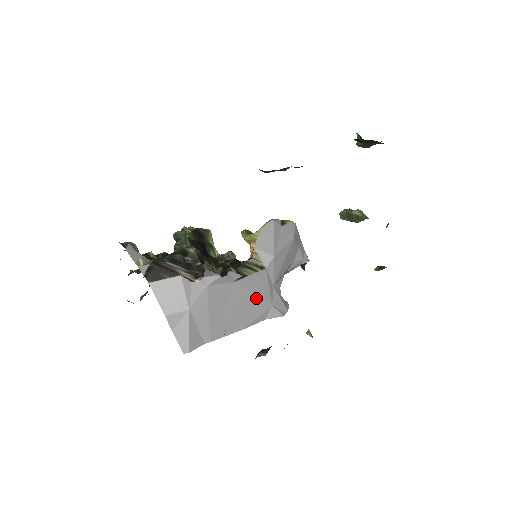
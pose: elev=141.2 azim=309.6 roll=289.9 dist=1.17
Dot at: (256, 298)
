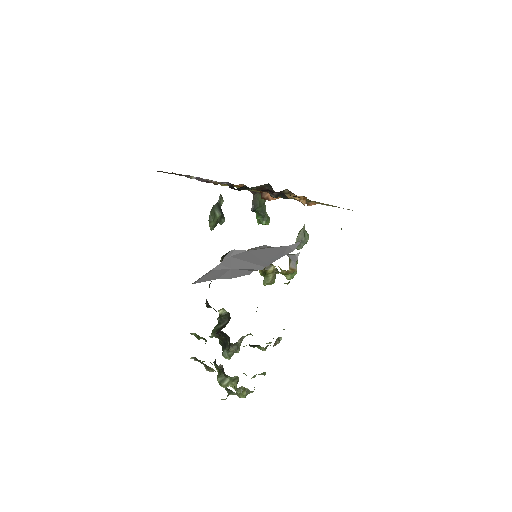
Dot at: (272, 248)
